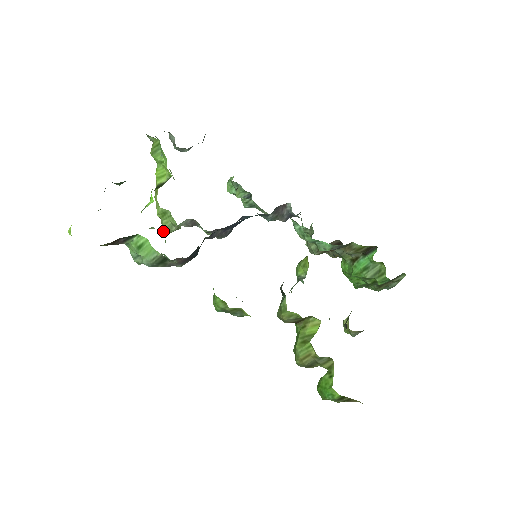
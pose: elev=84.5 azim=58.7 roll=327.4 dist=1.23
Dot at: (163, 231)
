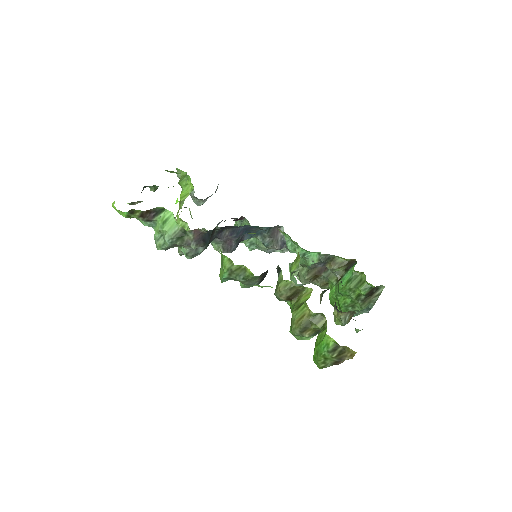
Dot at: occluded
